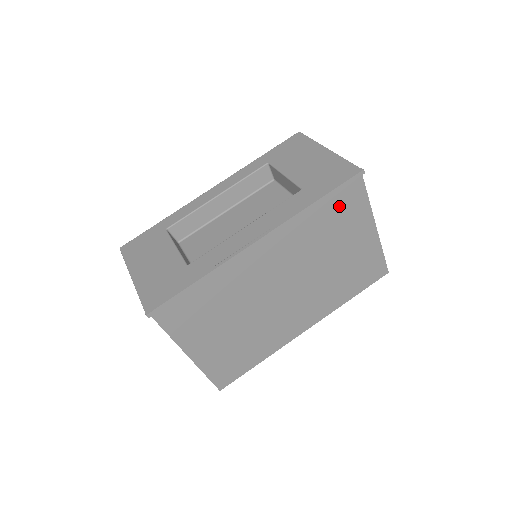
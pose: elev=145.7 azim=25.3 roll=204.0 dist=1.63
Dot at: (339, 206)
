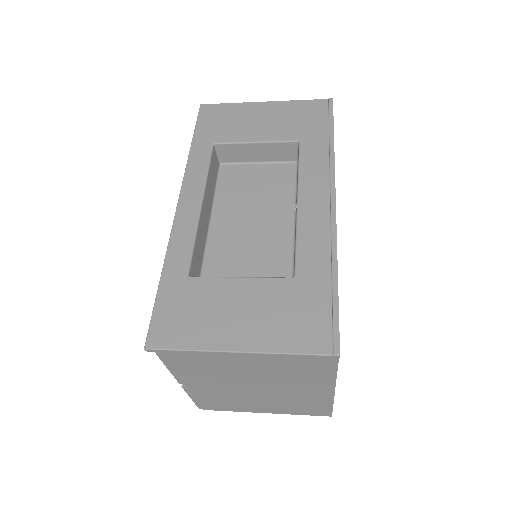
Dot at: occluded
